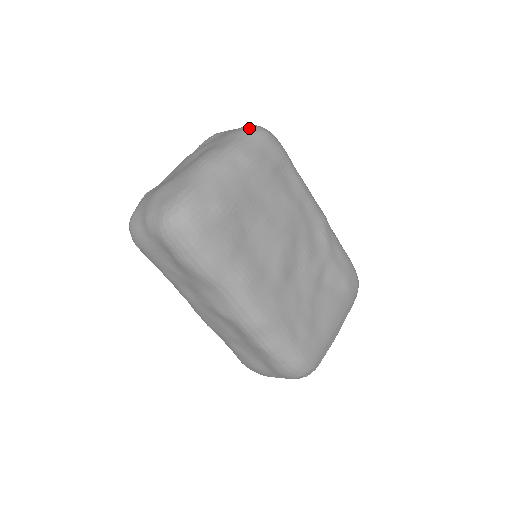
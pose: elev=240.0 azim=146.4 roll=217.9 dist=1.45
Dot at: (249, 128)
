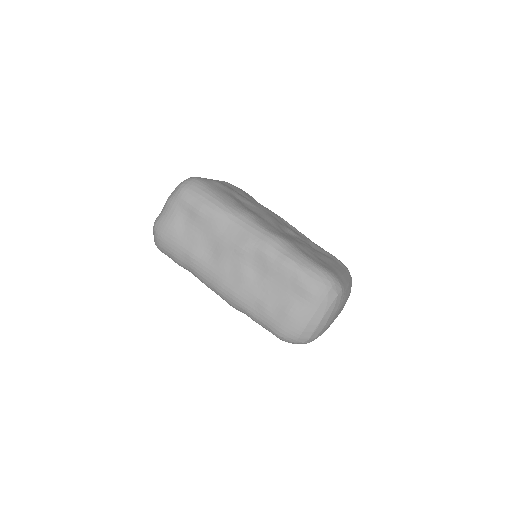
Dot at: occluded
